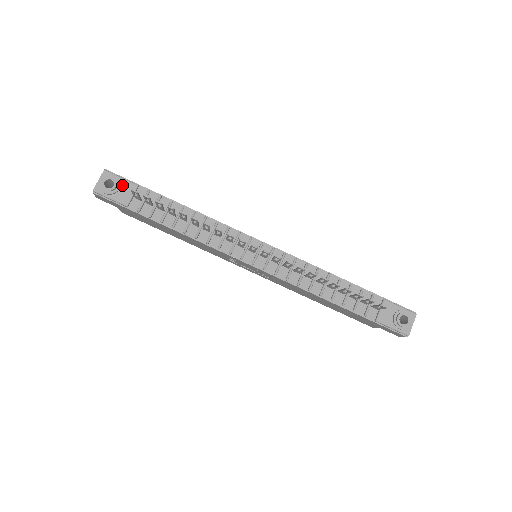
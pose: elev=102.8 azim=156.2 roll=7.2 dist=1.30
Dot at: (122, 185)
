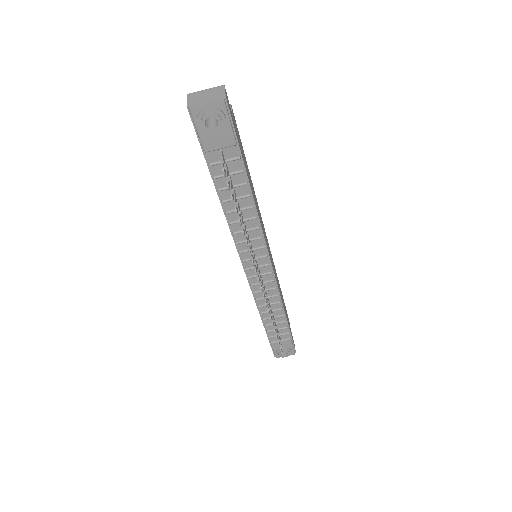
Dot at: (223, 131)
